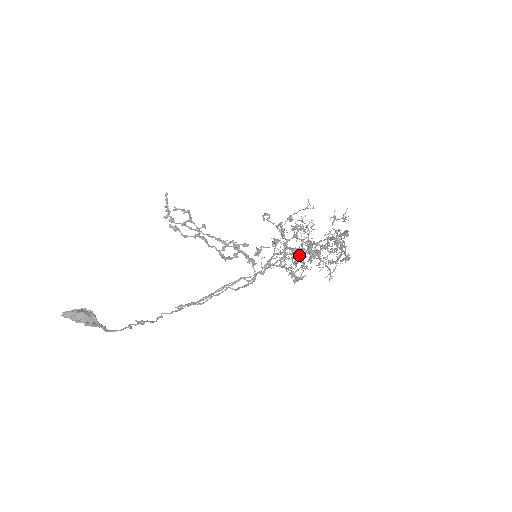
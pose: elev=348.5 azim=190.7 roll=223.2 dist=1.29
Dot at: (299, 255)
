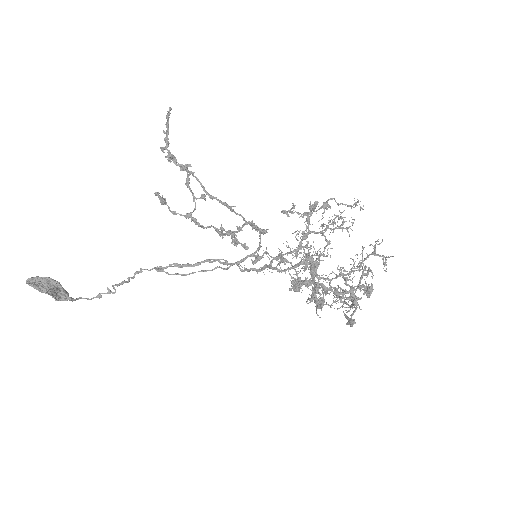
Dot at: (301, 288)
